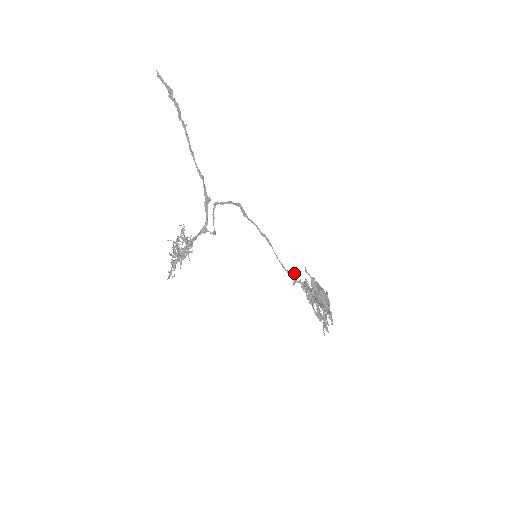
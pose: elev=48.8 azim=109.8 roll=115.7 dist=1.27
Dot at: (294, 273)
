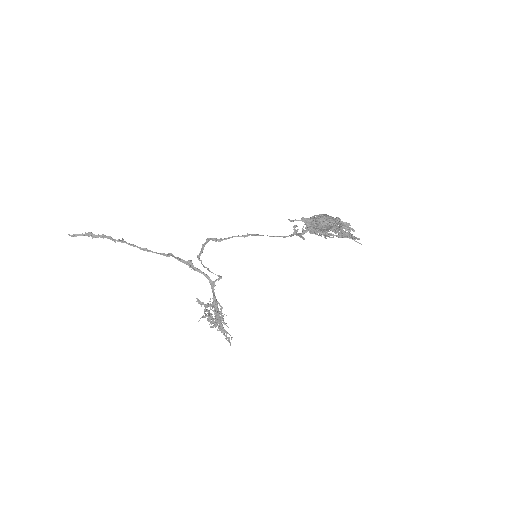
Dot at: (295, 231)
